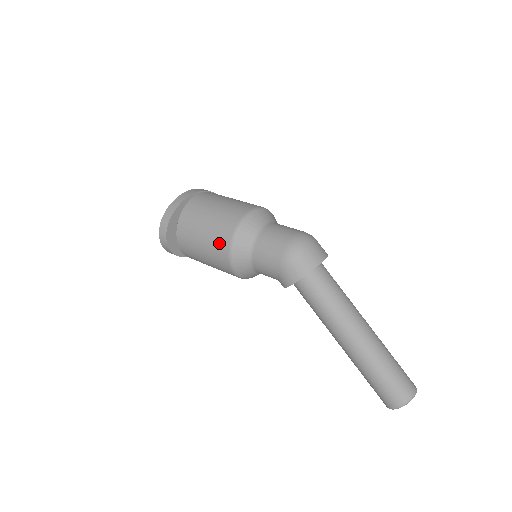
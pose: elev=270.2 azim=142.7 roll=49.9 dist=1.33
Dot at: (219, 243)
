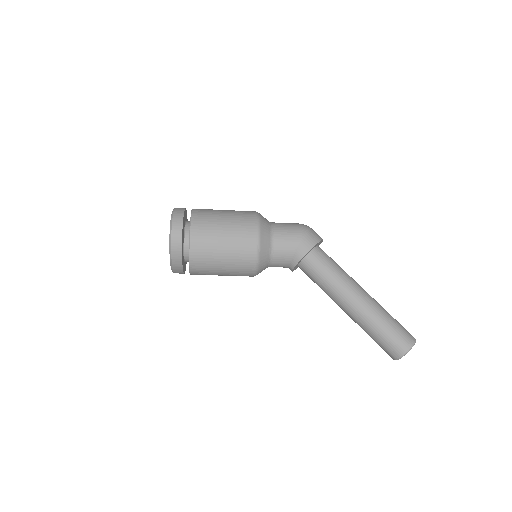
Dot at: (245, 220)
